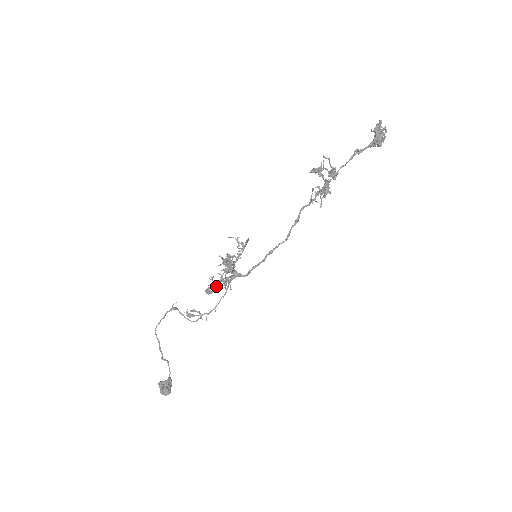
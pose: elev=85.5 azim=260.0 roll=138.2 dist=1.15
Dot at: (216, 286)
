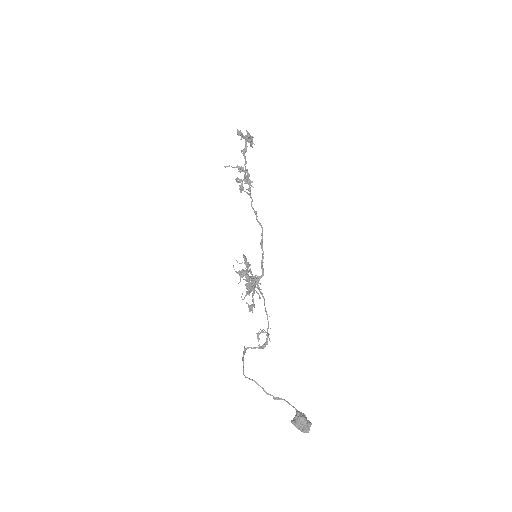
Dot at: (252, 299)
